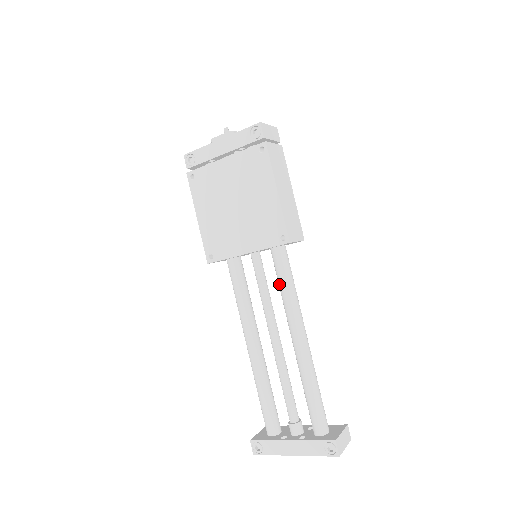
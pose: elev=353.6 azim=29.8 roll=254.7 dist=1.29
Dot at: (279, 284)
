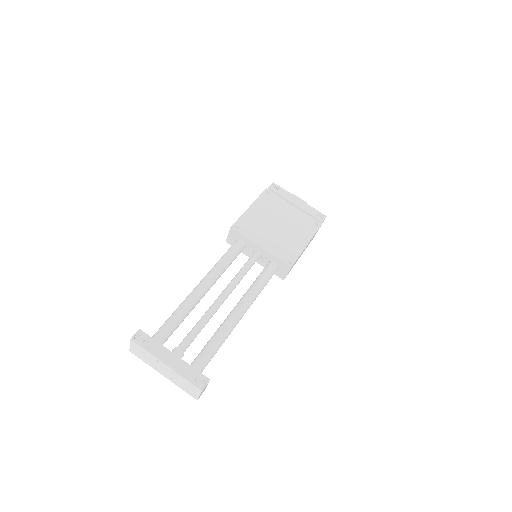
Dot at: (259, 278)
